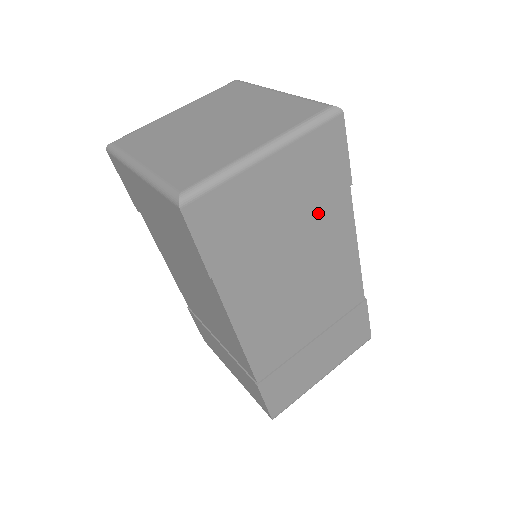
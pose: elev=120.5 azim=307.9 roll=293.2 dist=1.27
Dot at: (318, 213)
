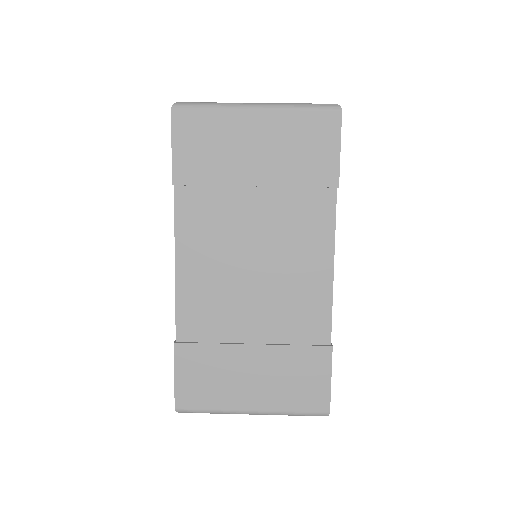
Dot at: (294, 195)
